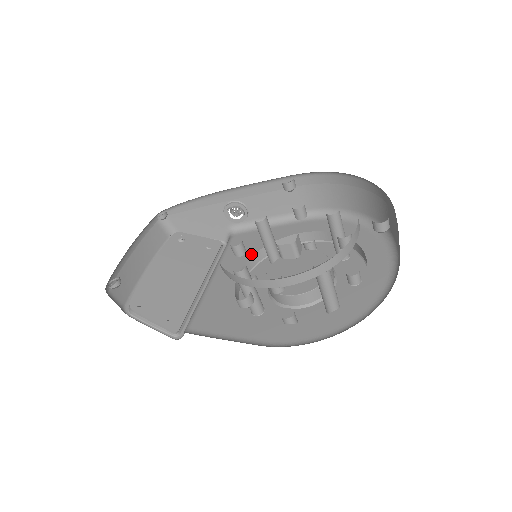
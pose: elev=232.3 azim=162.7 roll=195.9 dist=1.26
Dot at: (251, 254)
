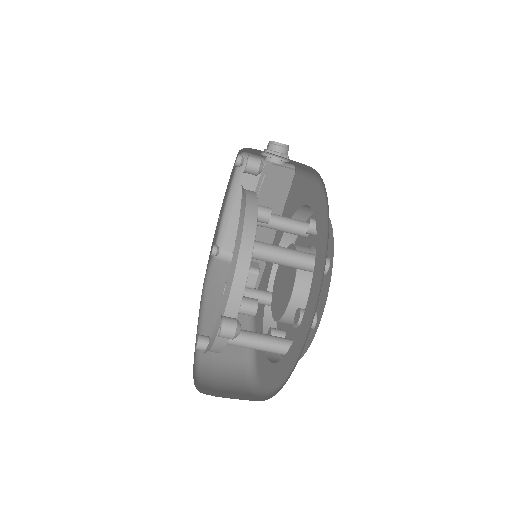
Dot at: occluded
